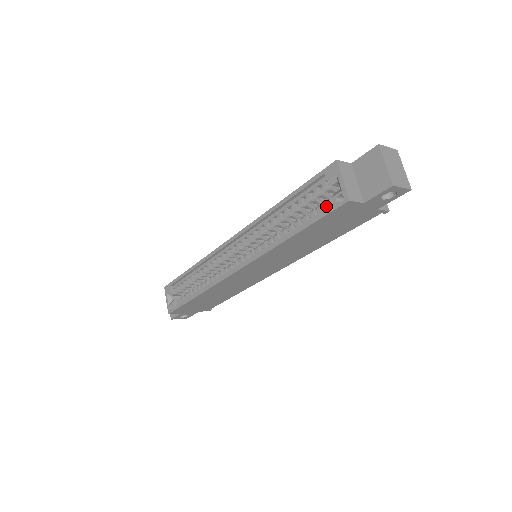
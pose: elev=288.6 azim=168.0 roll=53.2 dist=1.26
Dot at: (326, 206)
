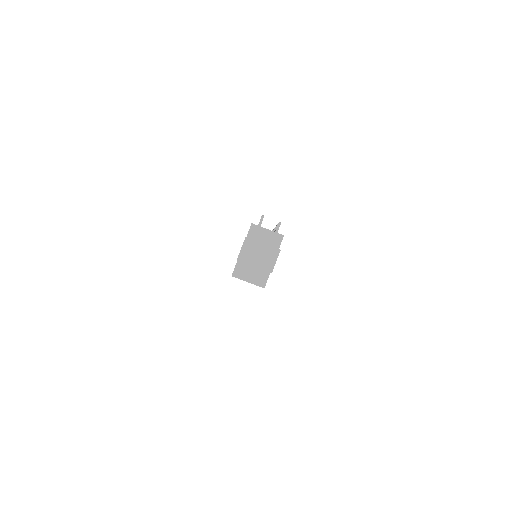
Dot at: occluded
